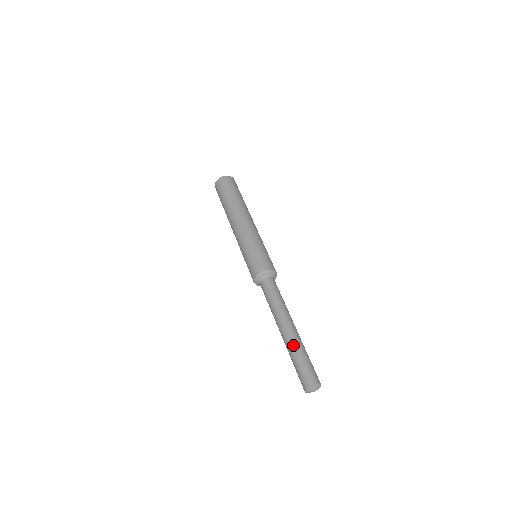
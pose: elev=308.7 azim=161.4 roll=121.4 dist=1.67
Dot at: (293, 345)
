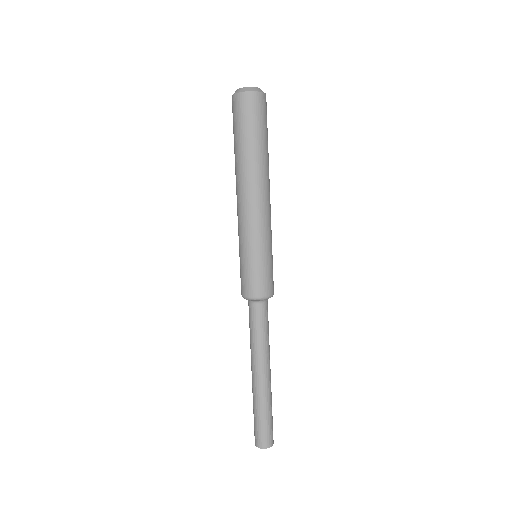
Dot at: (263, 400)
